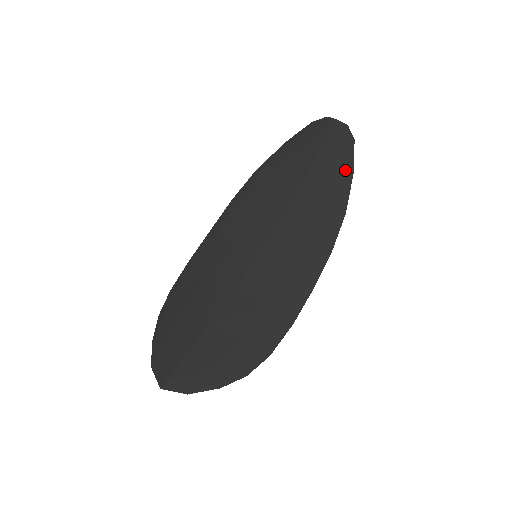
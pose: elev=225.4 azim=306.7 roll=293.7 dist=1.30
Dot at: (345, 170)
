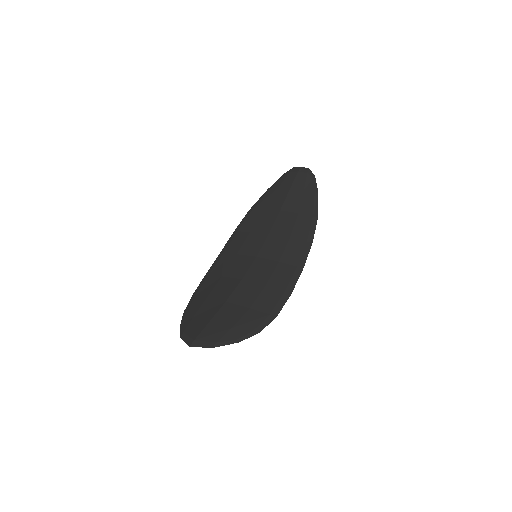
Dot at: (312, 193)
